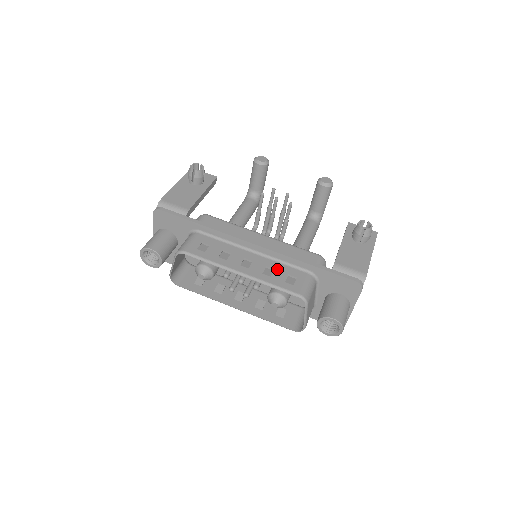
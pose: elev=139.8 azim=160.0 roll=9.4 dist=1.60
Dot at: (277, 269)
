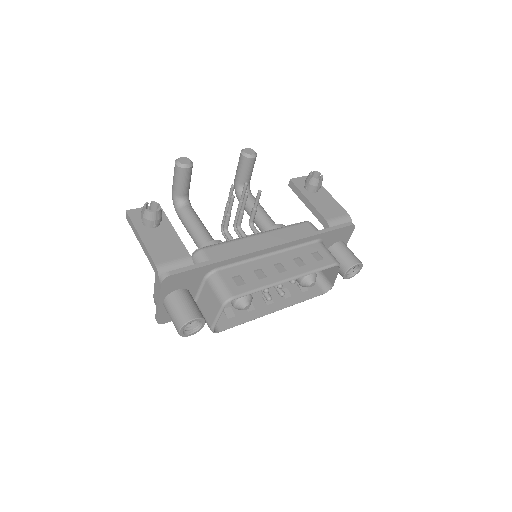
Dot at: (301, 255)
